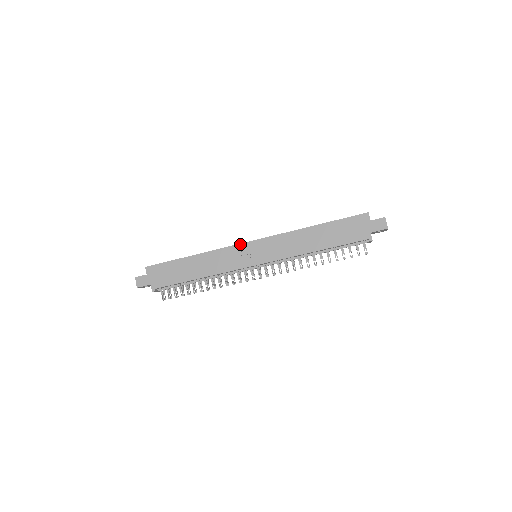
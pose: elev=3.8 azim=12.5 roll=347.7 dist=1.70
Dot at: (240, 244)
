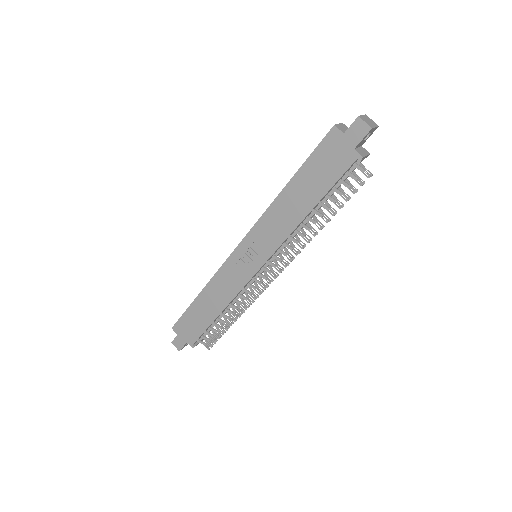
Dot at: (230, 256)
